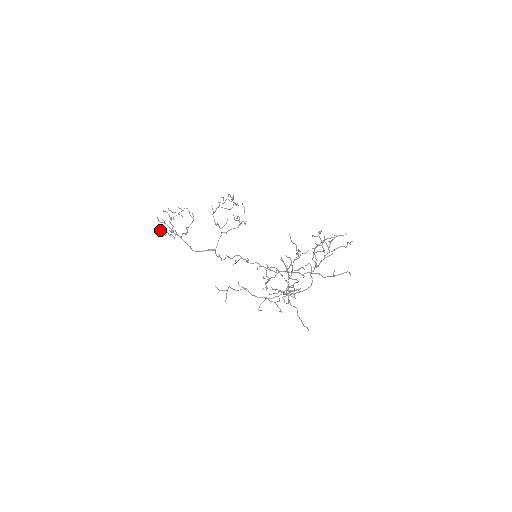
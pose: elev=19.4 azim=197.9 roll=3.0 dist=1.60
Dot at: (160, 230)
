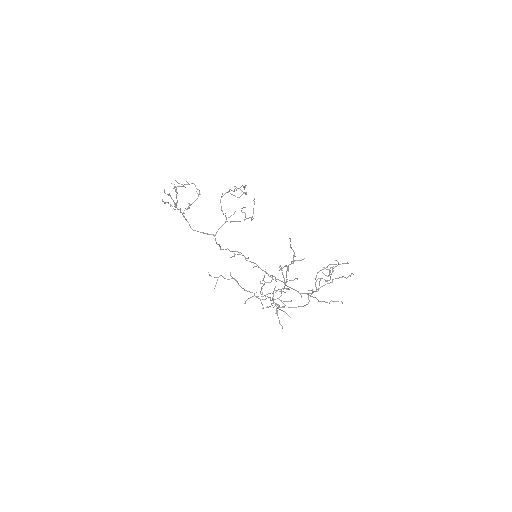
Dot at: (162, 200)
